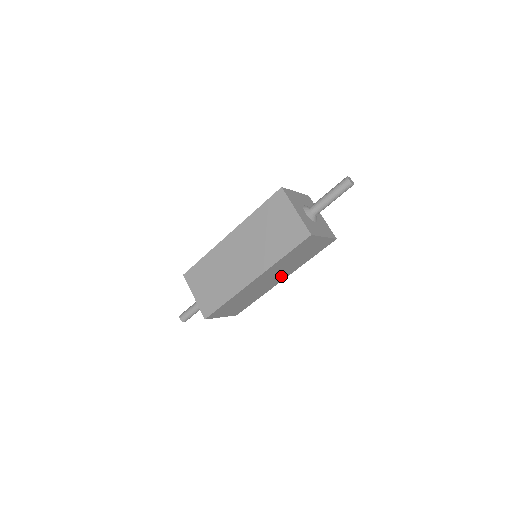
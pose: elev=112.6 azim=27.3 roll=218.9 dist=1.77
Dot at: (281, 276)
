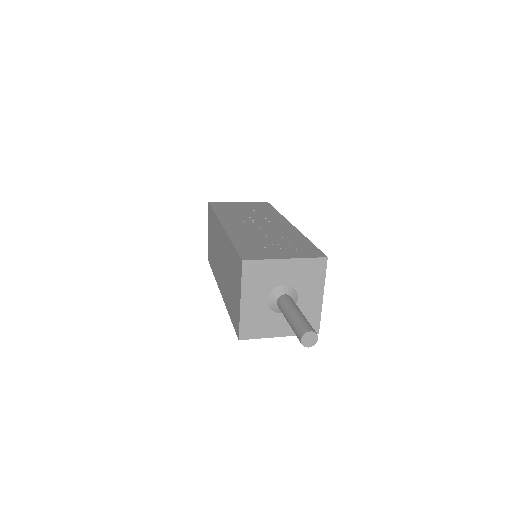
Dot at: occluded
